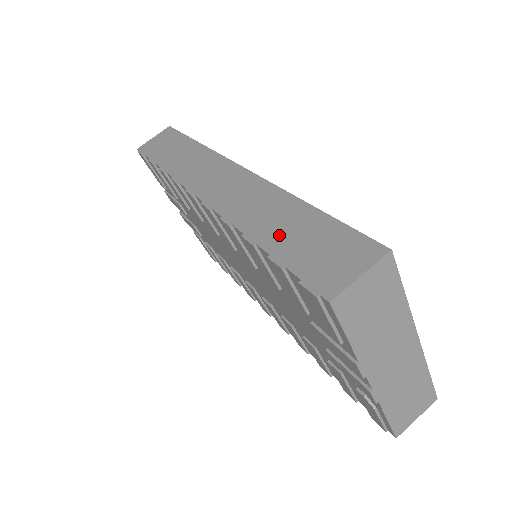
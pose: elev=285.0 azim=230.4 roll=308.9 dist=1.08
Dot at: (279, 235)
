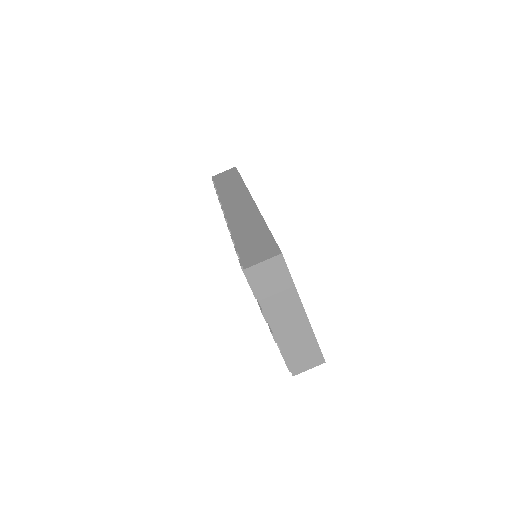
Dot at: (245, 238)
